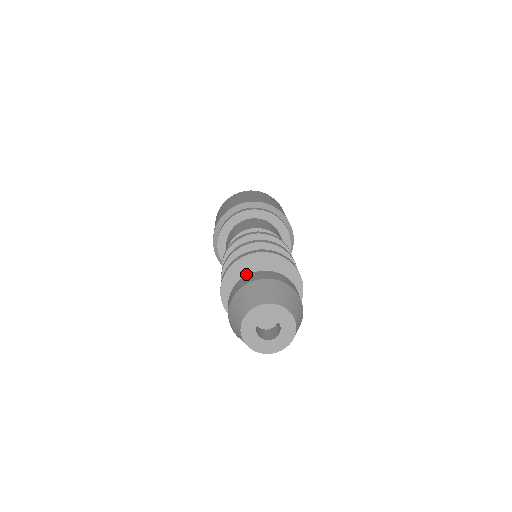
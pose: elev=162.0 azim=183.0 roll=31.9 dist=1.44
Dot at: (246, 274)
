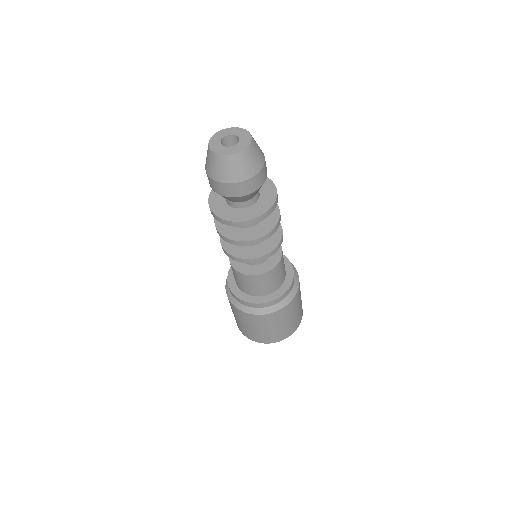
Dot at: occluded
